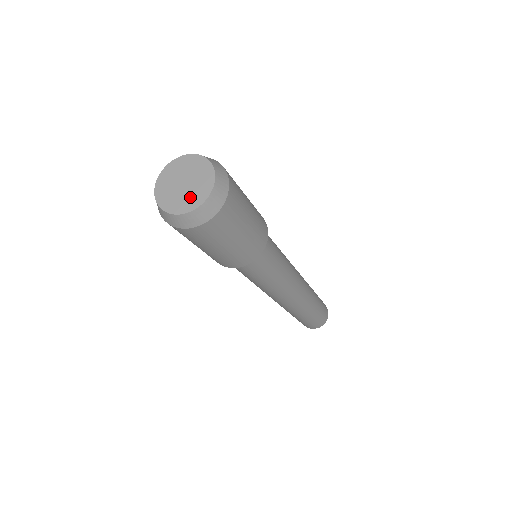
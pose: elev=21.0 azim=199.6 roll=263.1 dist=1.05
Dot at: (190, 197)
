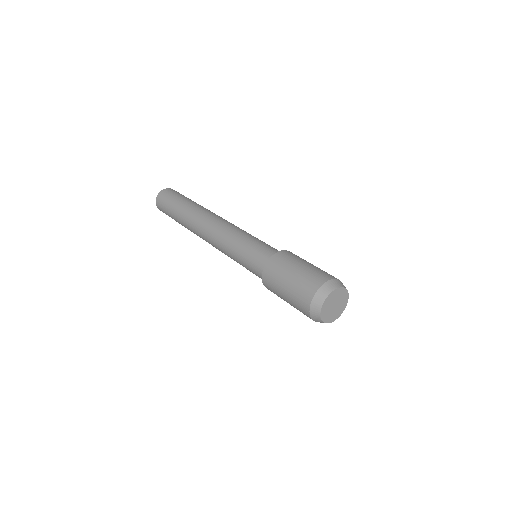
Dot at: (335, 314)
